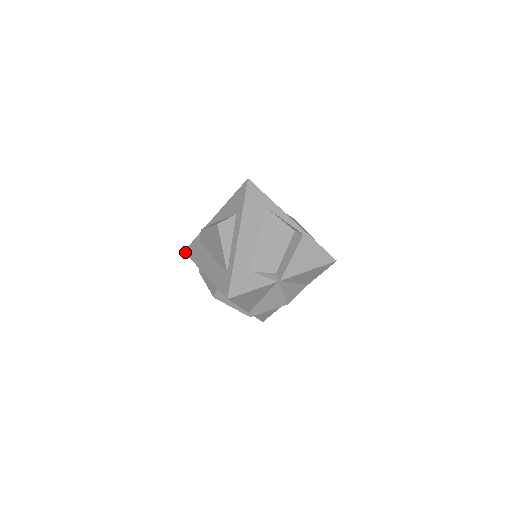
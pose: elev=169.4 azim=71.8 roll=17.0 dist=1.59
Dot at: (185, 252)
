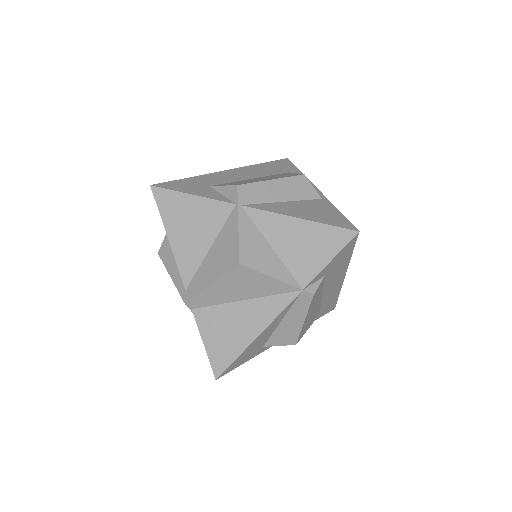
Dot at: occluded
